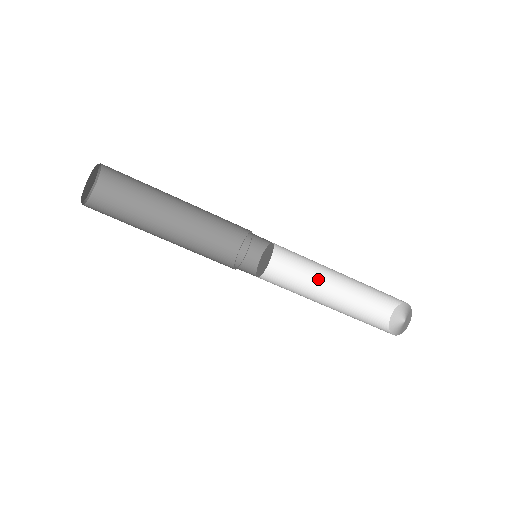
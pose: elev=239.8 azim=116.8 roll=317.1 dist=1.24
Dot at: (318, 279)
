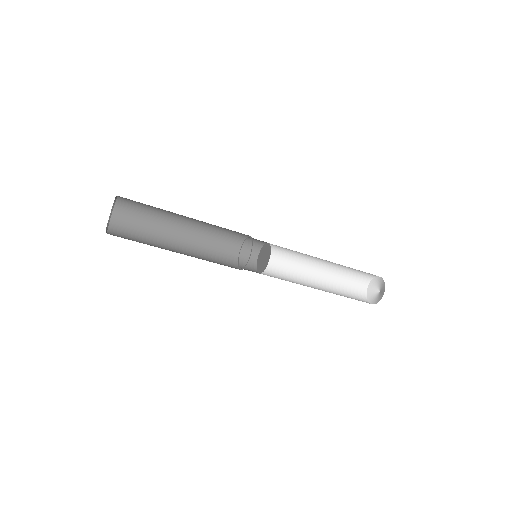
Dot at: (316, 257)
